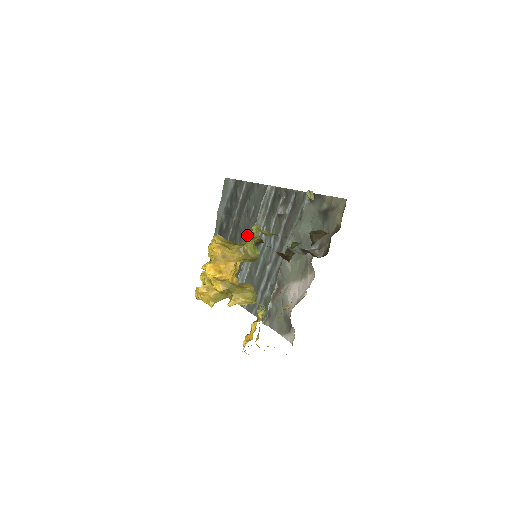
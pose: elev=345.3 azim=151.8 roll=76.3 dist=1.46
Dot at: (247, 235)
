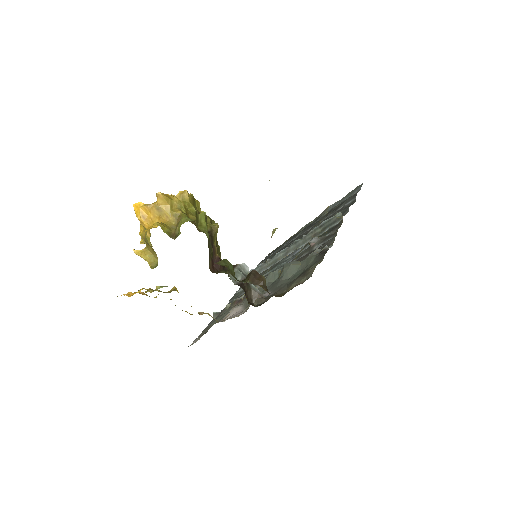
Dot at: occluded
